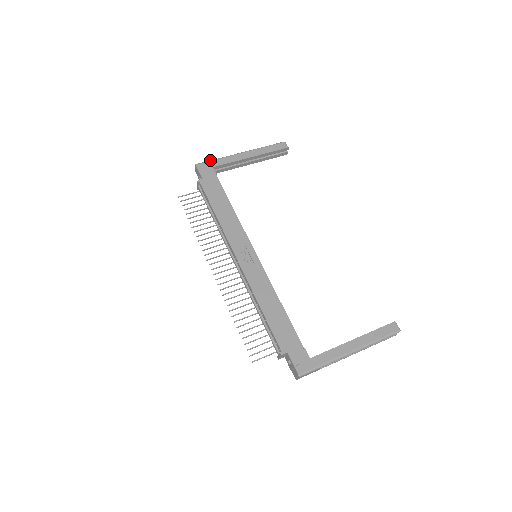
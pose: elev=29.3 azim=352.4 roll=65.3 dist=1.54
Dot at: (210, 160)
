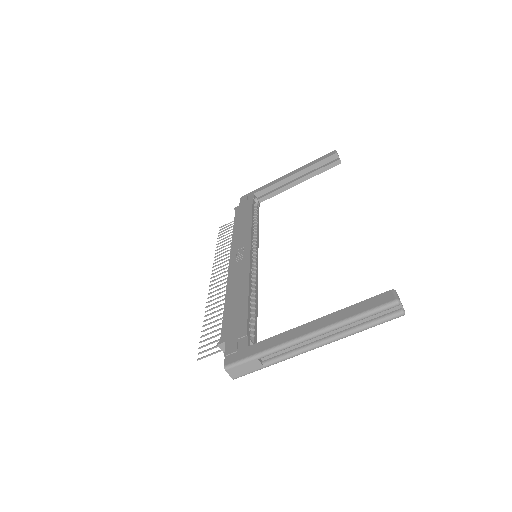
Dot at: (255, 190)
